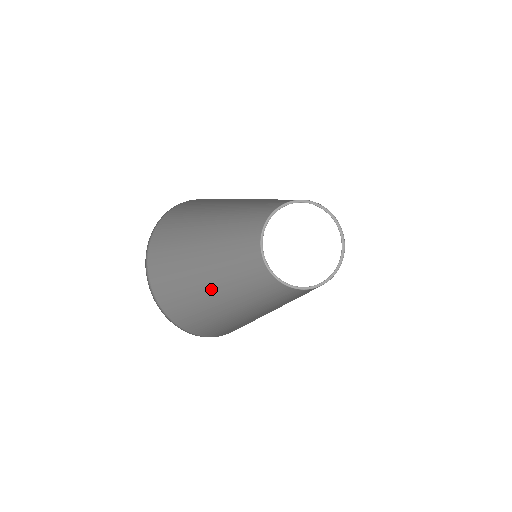
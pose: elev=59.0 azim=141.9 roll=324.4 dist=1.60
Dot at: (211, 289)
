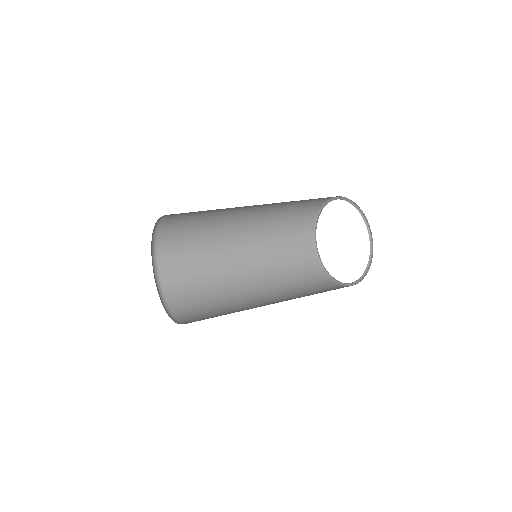
Dot at: (233, 290)
